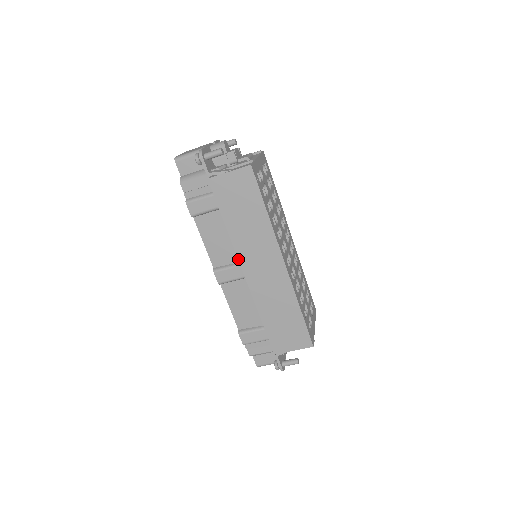
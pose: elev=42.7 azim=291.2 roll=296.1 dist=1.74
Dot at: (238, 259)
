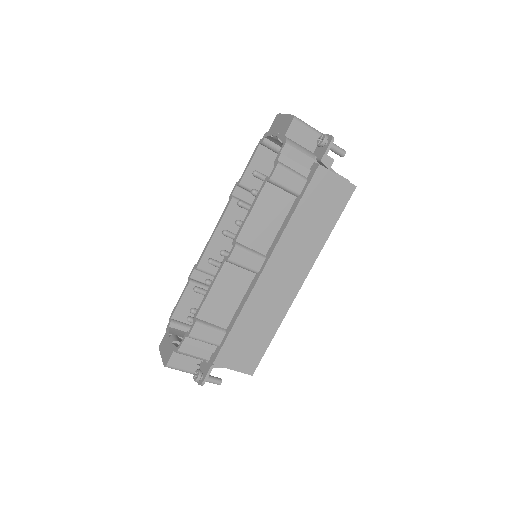
Dot at: (272, 252)
